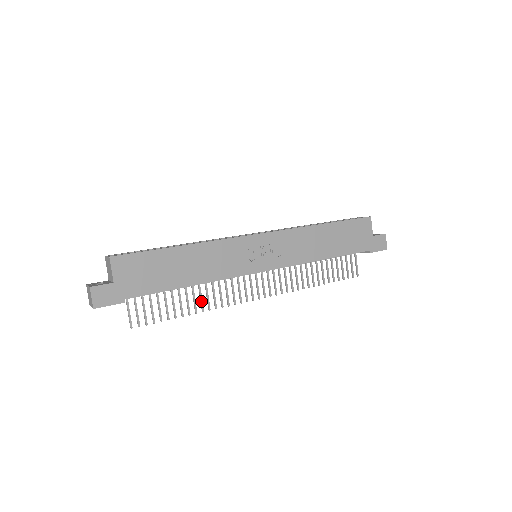
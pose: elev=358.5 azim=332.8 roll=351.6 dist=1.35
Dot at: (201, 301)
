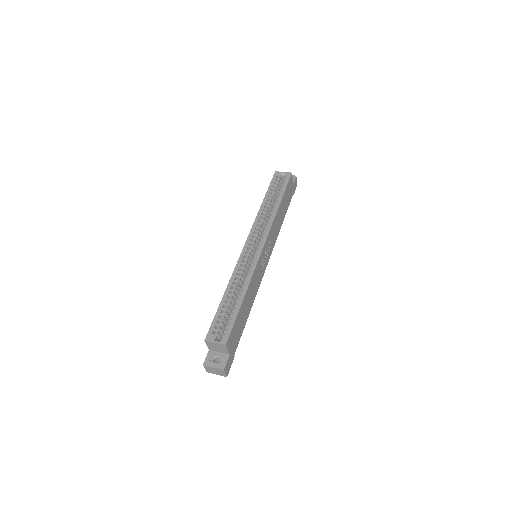
Dot at: occluded
